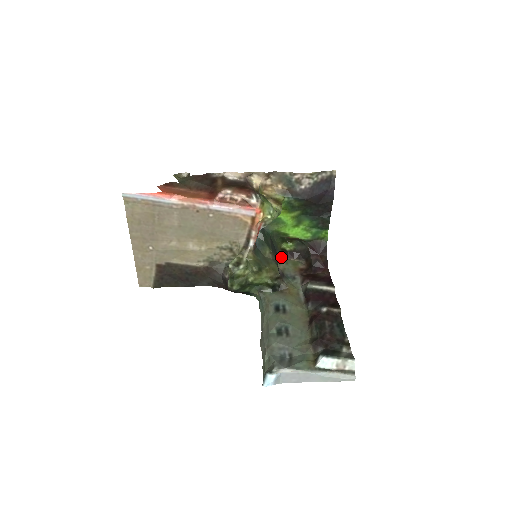
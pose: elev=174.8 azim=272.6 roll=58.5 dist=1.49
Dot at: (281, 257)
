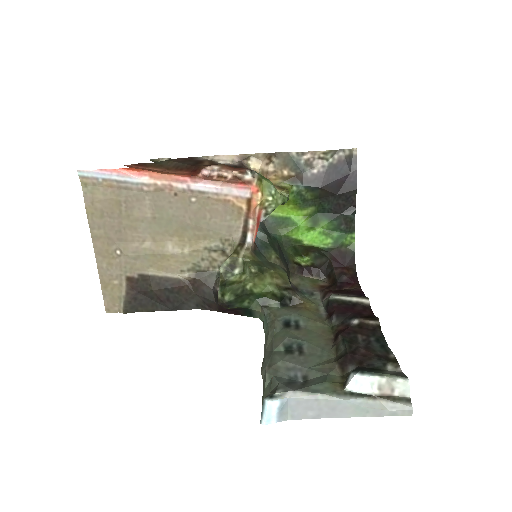
Dot at: (294, 272)
